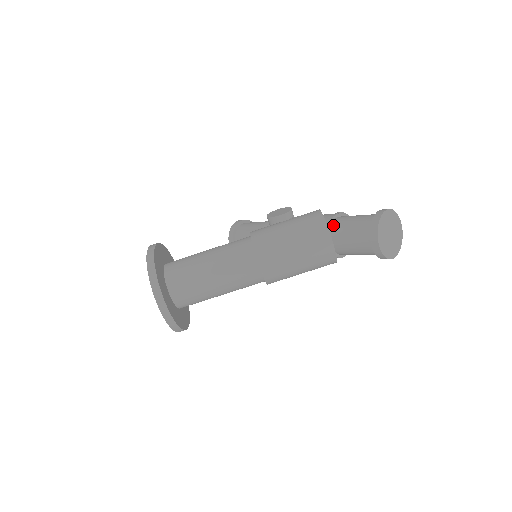
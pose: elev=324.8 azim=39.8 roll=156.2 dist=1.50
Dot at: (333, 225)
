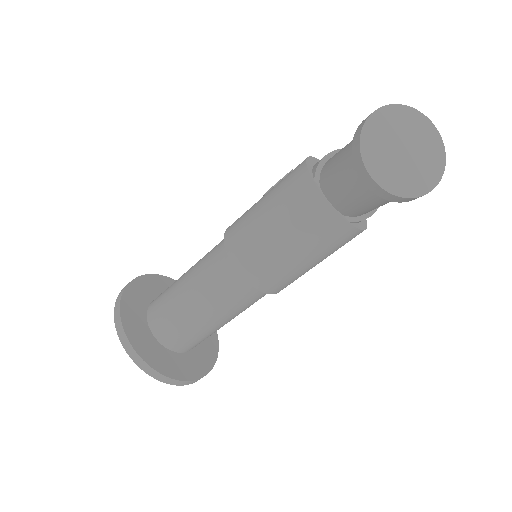
Dot at: (321, 173)
